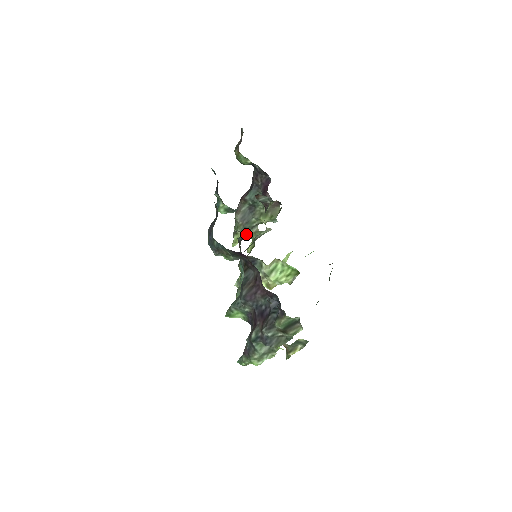
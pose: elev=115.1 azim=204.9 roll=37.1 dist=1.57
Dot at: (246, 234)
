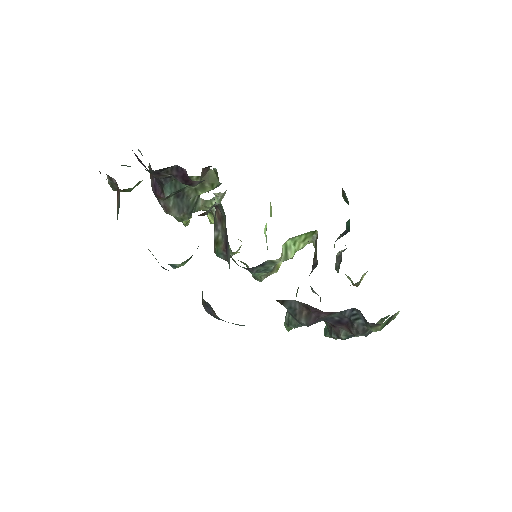
Dot at: occluded
